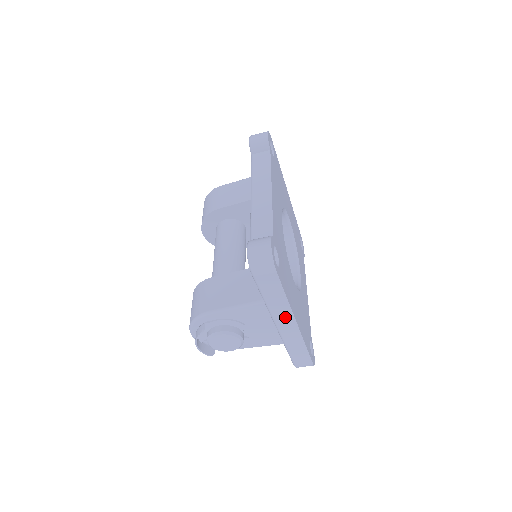
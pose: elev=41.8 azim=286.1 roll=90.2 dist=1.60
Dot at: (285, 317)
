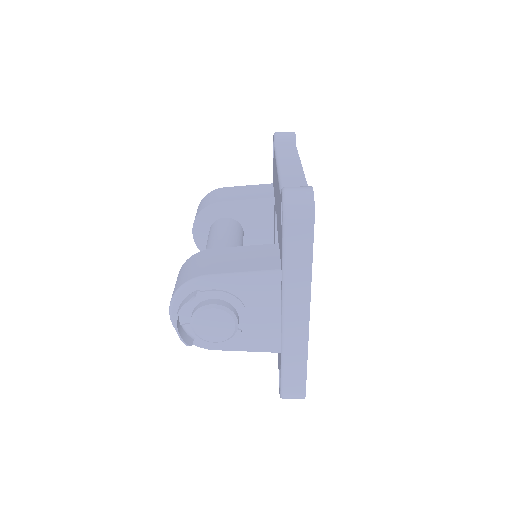
Dot at: (299, 301)
